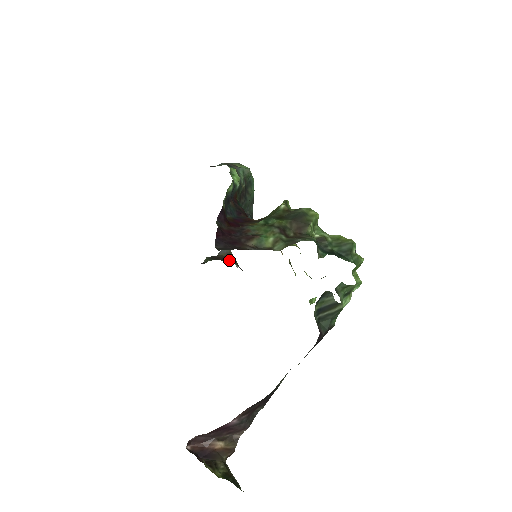
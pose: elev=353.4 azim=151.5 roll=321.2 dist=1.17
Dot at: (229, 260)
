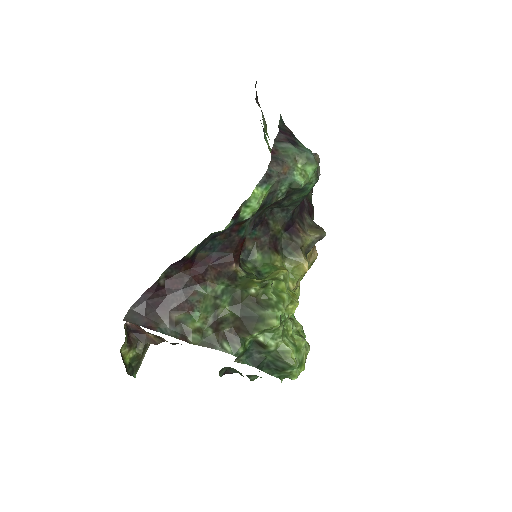
Dot at: occluded
